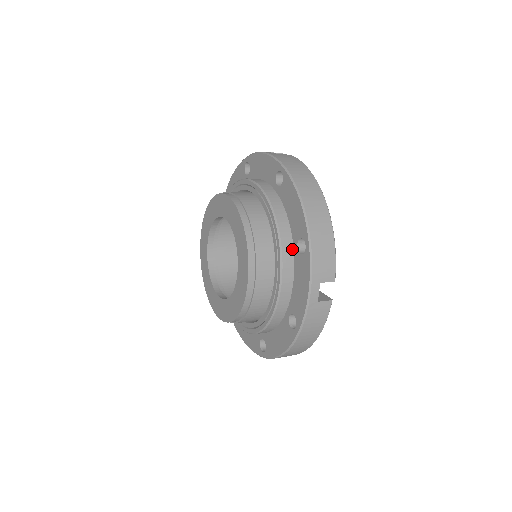
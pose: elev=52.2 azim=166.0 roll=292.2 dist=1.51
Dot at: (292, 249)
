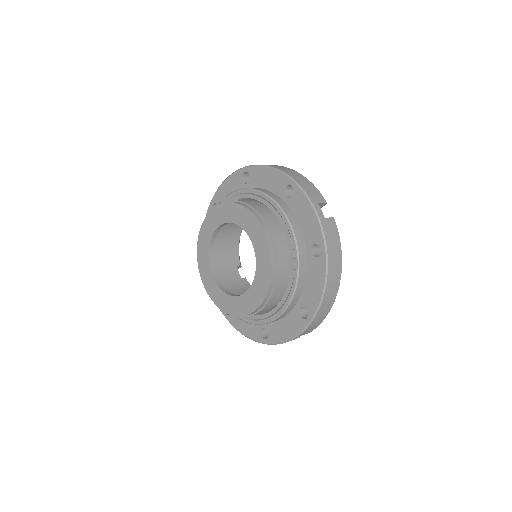
Dot at: (295, 305)
